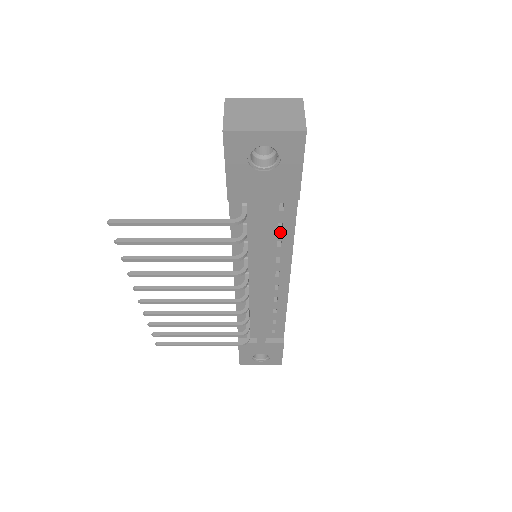
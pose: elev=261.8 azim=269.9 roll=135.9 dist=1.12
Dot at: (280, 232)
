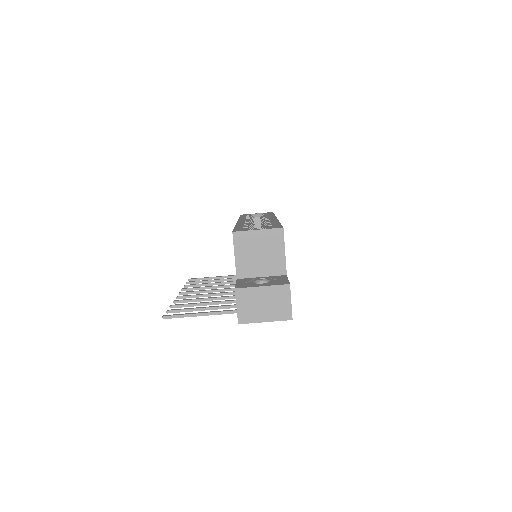
Dot at: occluded
